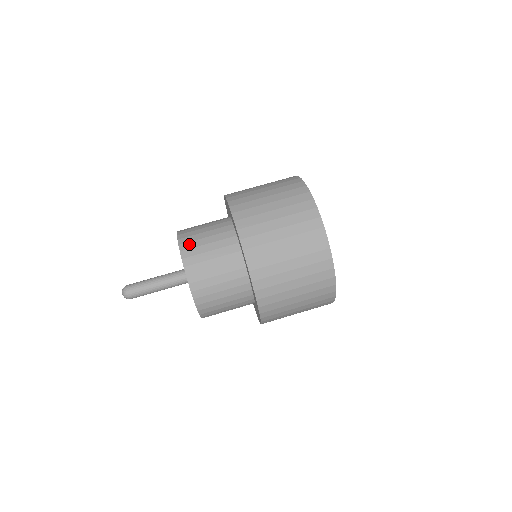
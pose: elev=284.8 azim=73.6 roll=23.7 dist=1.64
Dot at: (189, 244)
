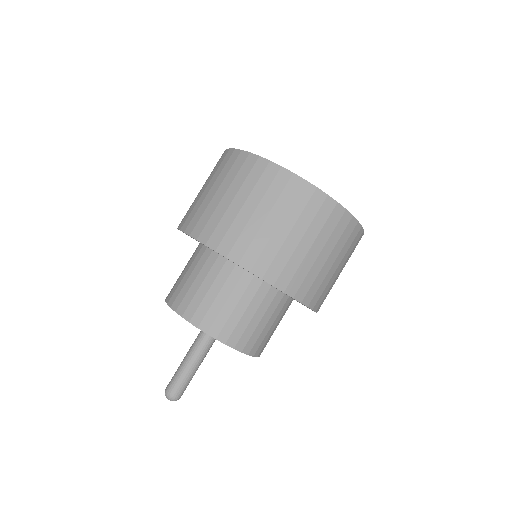
Dot at: (191, 307)
